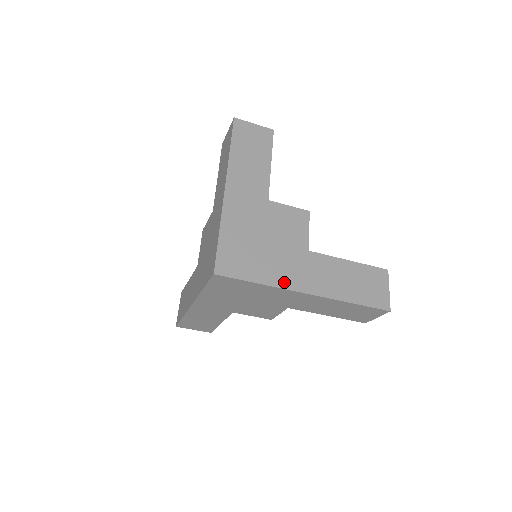
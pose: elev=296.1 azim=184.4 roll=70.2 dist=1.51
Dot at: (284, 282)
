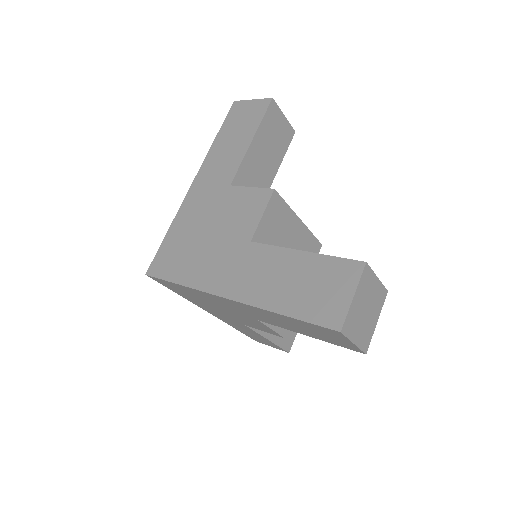
Dot at: (205, 283)
